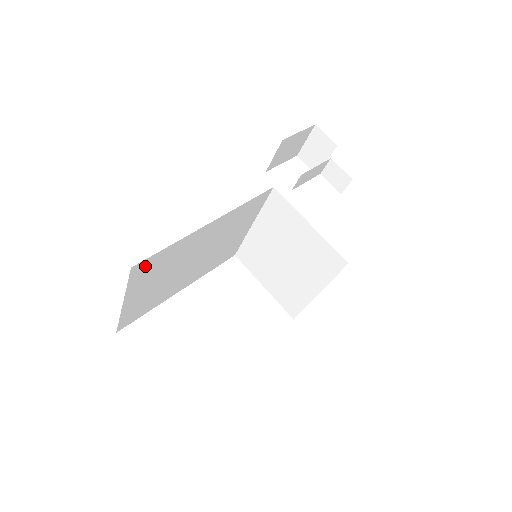
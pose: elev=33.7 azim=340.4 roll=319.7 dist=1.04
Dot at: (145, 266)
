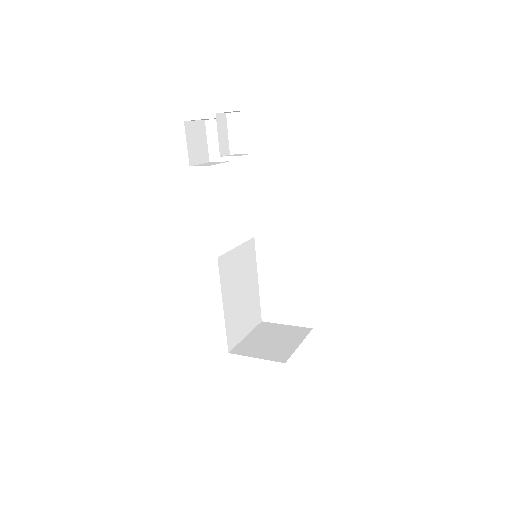
Dot at: (231, 341)
